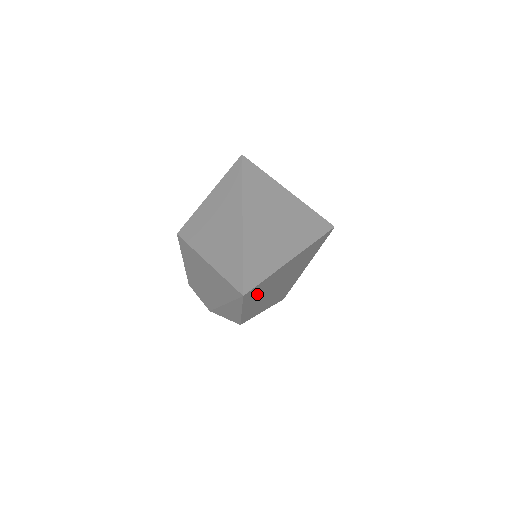
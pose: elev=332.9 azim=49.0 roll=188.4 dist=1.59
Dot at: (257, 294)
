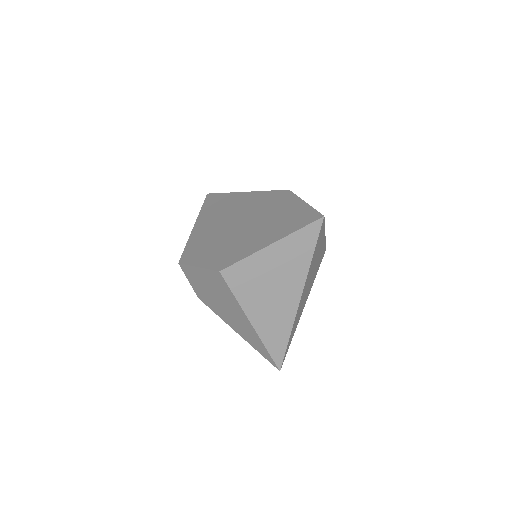
Dot at: occluded
